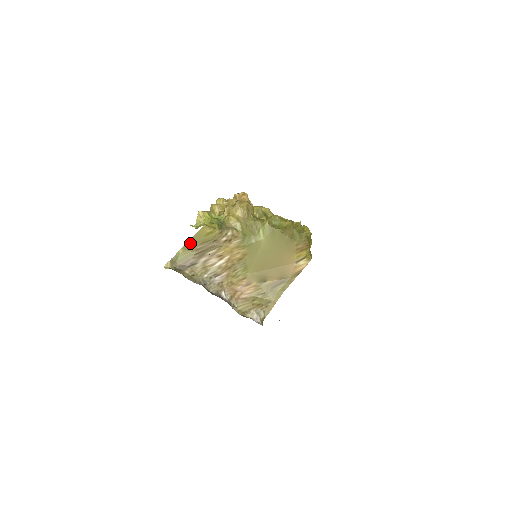
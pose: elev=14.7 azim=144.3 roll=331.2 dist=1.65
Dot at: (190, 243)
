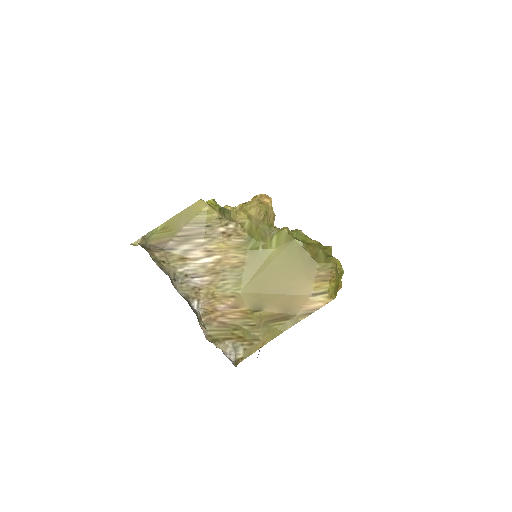
Dot at: (175, 219)
